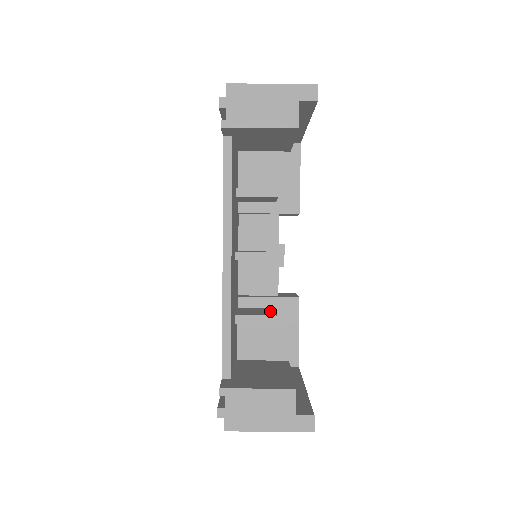
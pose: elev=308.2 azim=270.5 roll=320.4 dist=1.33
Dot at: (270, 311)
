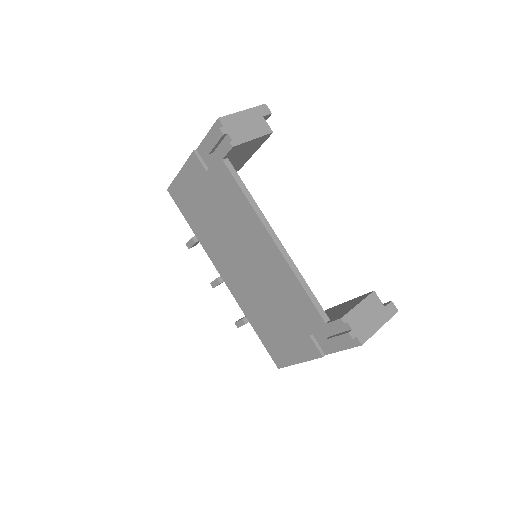
Dot at: occluded
